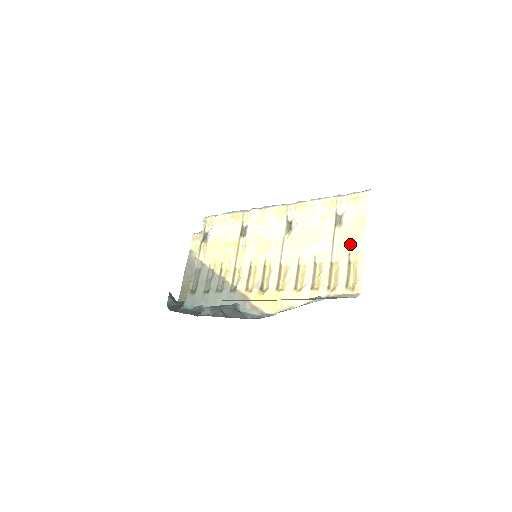
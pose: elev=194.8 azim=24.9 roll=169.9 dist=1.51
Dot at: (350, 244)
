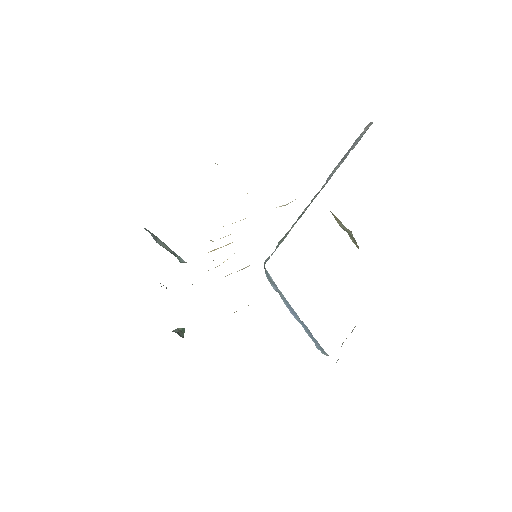
Dot at: occluded
